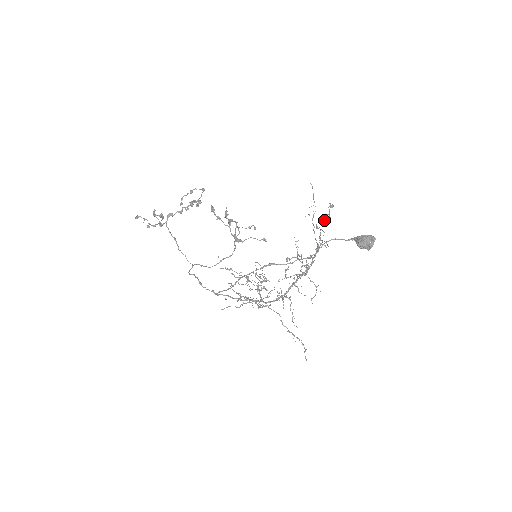
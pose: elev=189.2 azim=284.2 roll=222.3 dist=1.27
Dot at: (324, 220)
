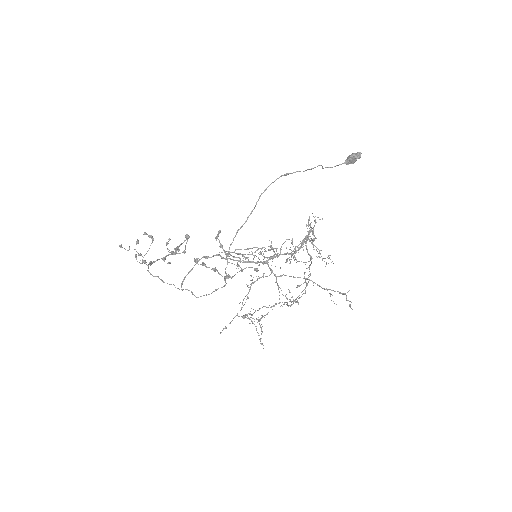
Dot at: occluded
